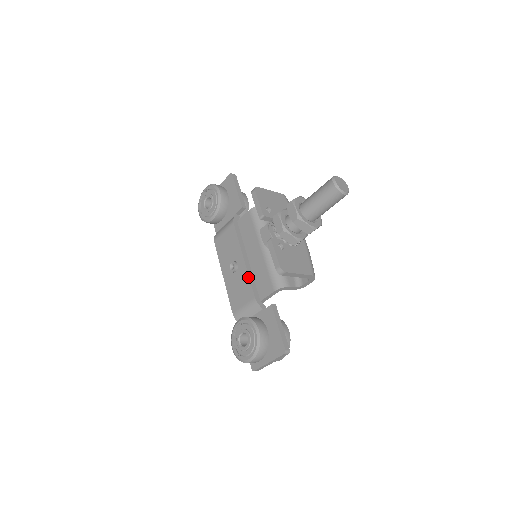
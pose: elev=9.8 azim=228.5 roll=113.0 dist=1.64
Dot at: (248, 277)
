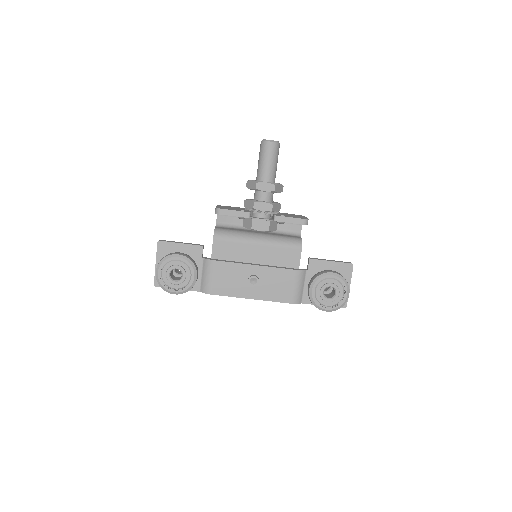
Dot at: (274, 268)
